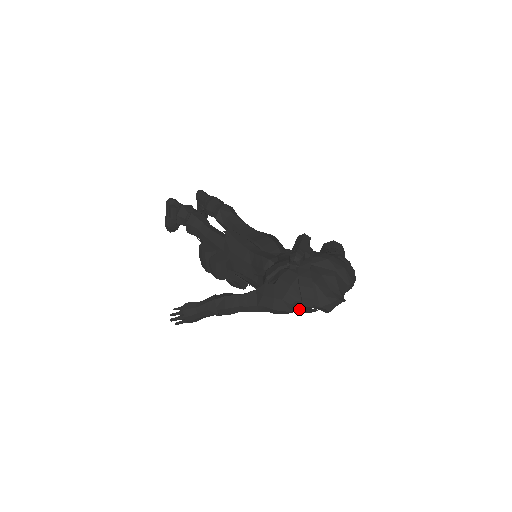
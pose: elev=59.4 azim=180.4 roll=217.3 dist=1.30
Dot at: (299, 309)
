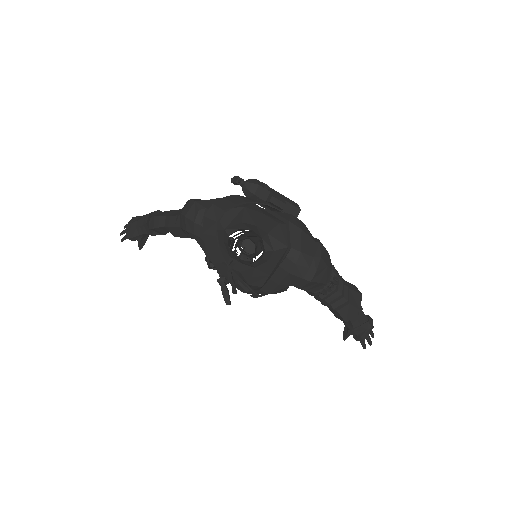
Dot at: (204, 224)
